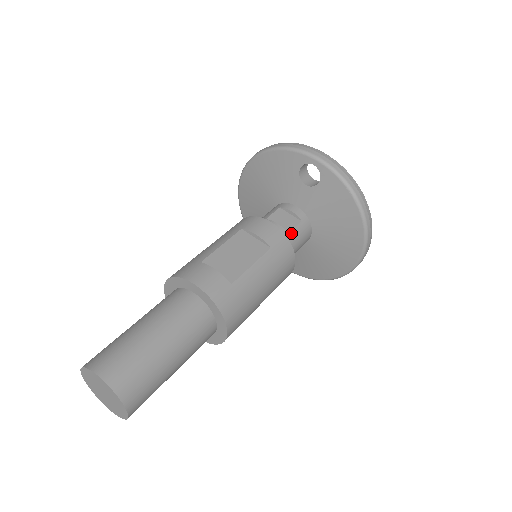
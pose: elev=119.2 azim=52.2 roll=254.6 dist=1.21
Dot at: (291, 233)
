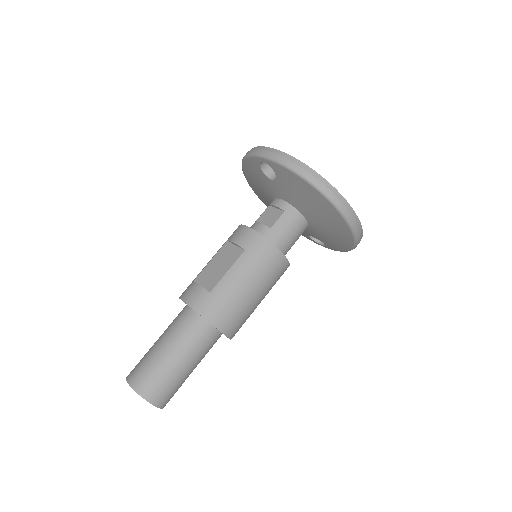
Dot at: (274, 227)
